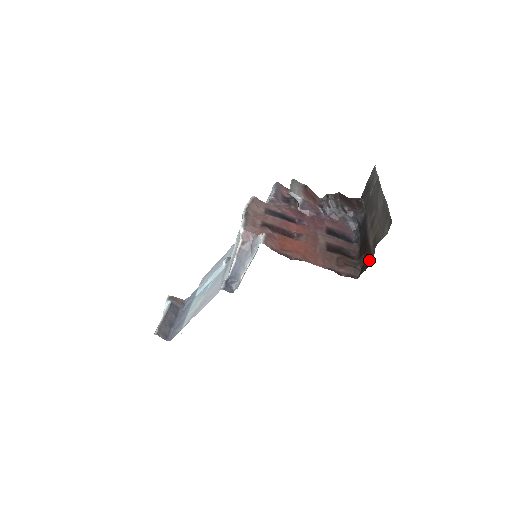
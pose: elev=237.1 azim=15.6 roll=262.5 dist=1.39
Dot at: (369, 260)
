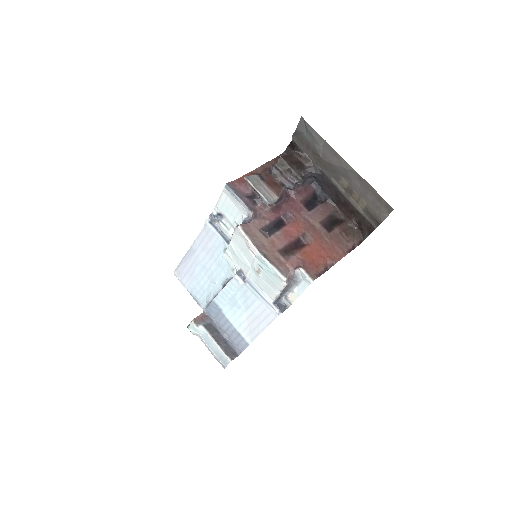
Dot at: (369, 227)
